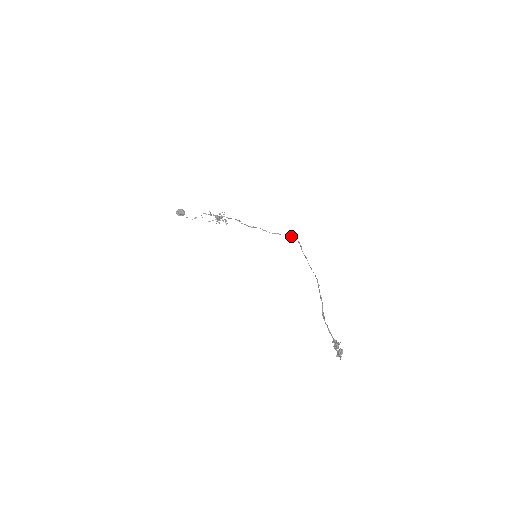
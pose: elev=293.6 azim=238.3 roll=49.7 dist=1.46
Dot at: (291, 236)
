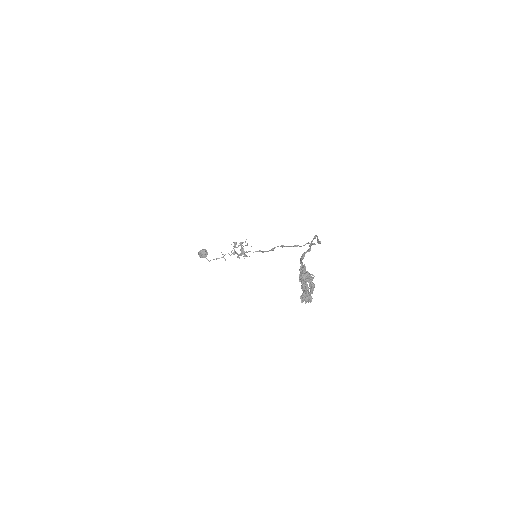
Dot at: occluded
